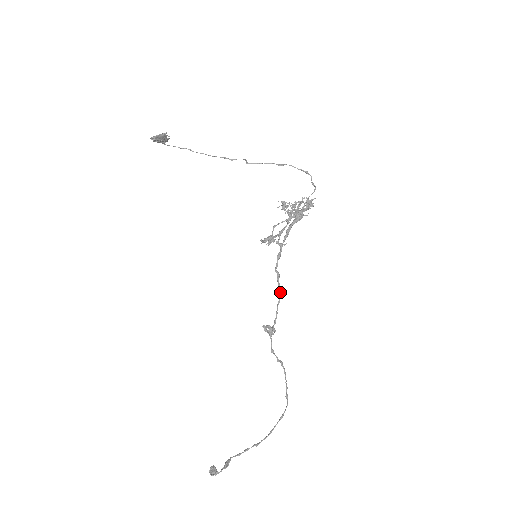
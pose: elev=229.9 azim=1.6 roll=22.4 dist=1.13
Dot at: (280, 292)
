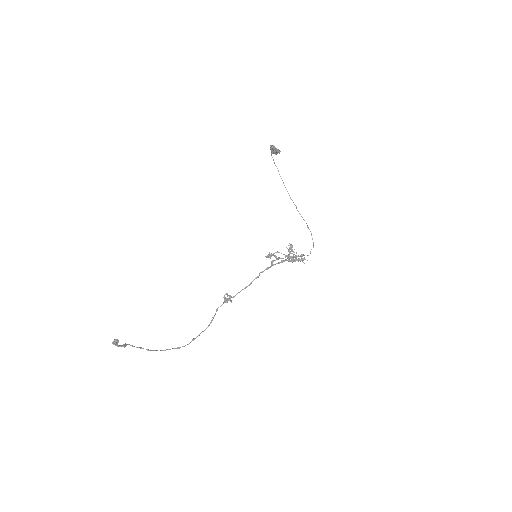
Dot at: (249, 285)
